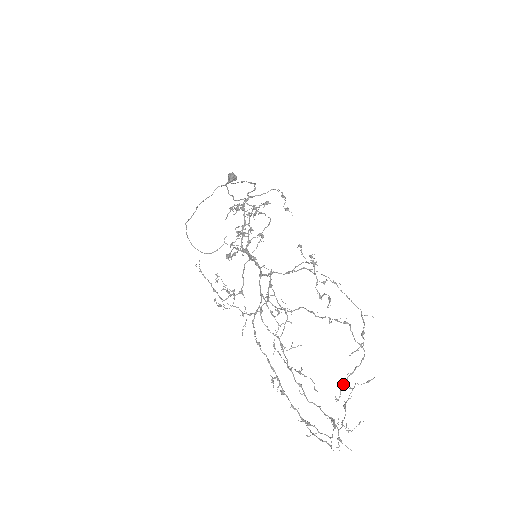
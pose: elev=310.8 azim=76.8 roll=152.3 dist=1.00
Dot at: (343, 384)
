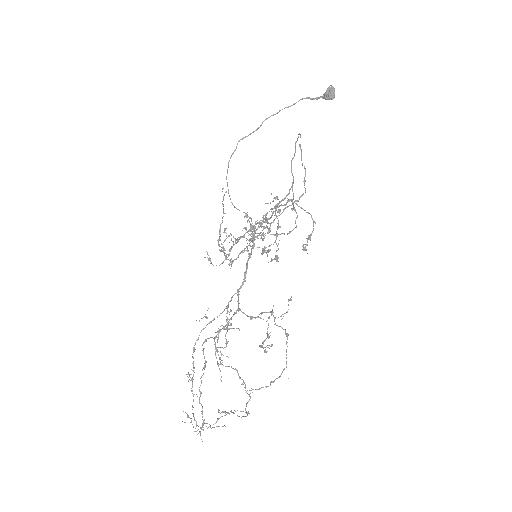
Dot at: (225, 412)
